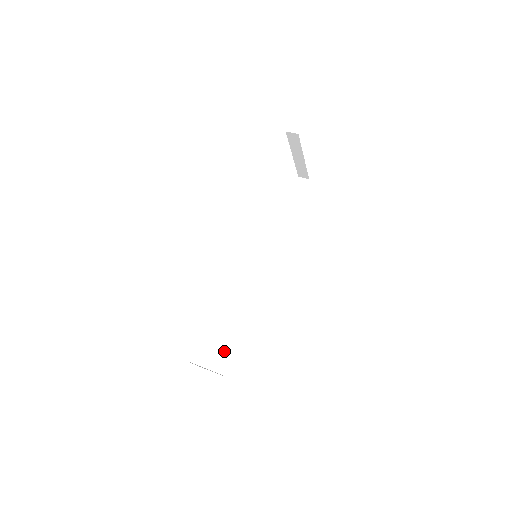
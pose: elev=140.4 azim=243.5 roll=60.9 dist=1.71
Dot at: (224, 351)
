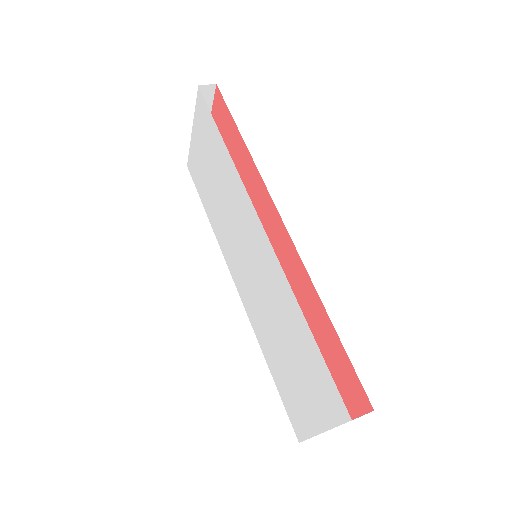
Dot at: (285, 409)
